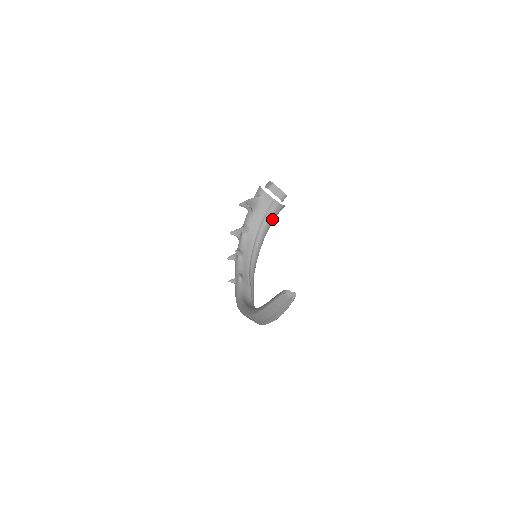
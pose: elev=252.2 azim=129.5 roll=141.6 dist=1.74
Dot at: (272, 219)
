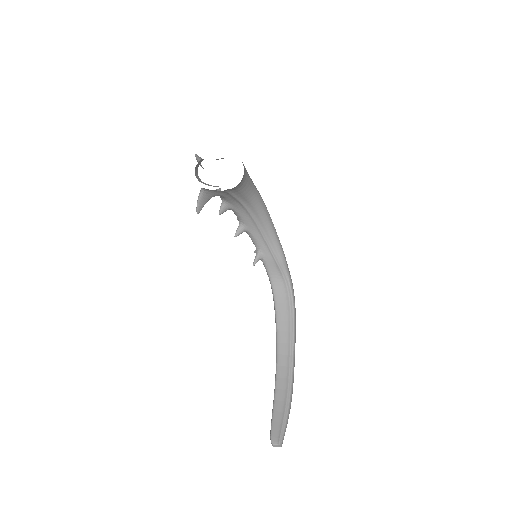
Dot at: (244, 186)
